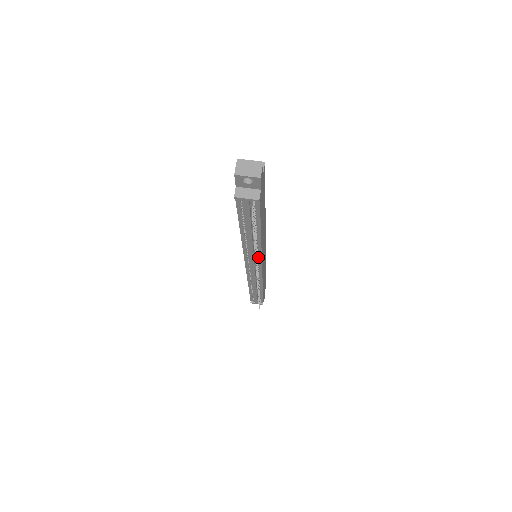
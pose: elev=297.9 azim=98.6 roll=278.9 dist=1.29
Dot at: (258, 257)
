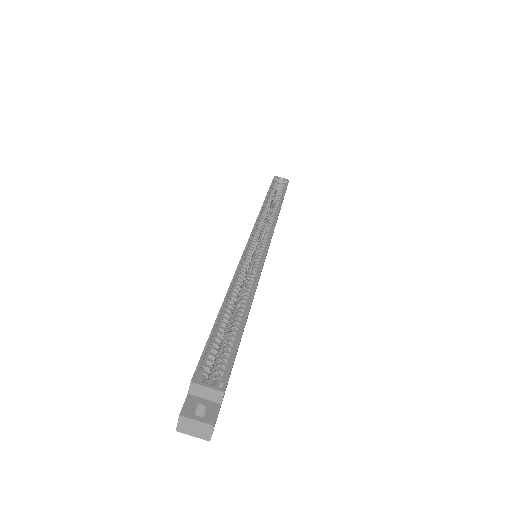
Dot at: occluded
